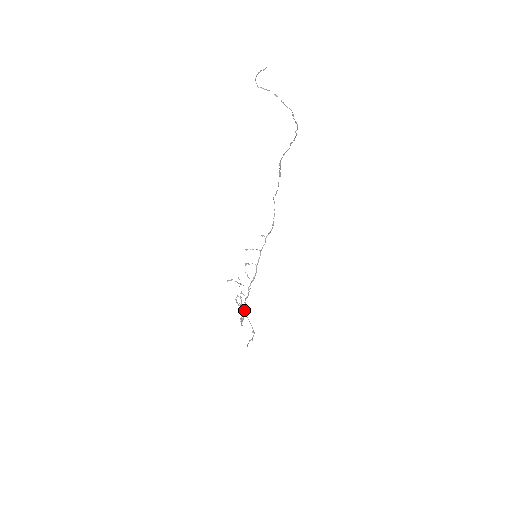
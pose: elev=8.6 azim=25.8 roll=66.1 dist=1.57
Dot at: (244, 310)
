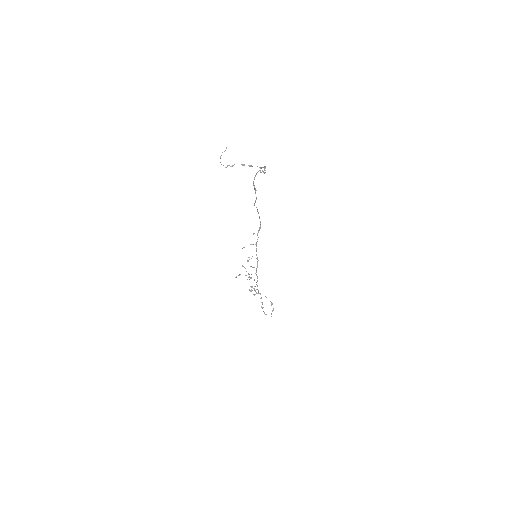
Dot at: occluded
